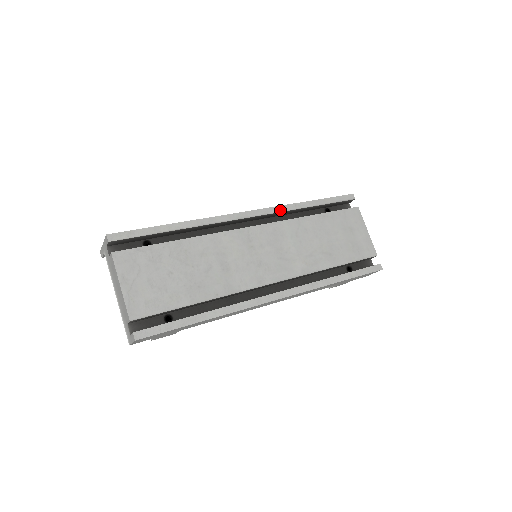
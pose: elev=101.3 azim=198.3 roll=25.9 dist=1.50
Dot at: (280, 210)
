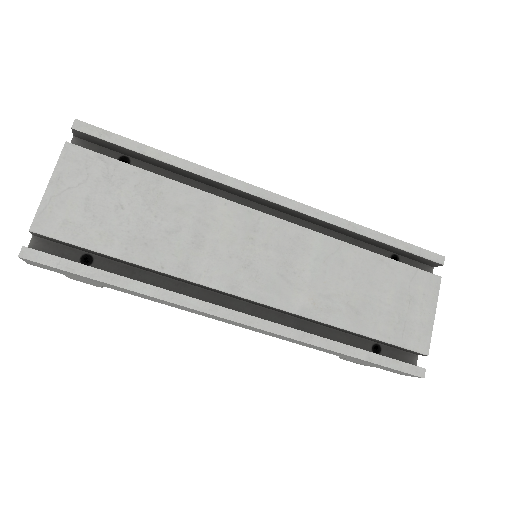
Dot at: (323, 217)
